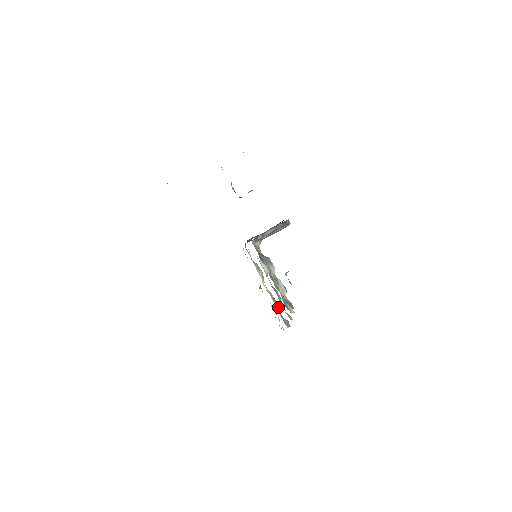
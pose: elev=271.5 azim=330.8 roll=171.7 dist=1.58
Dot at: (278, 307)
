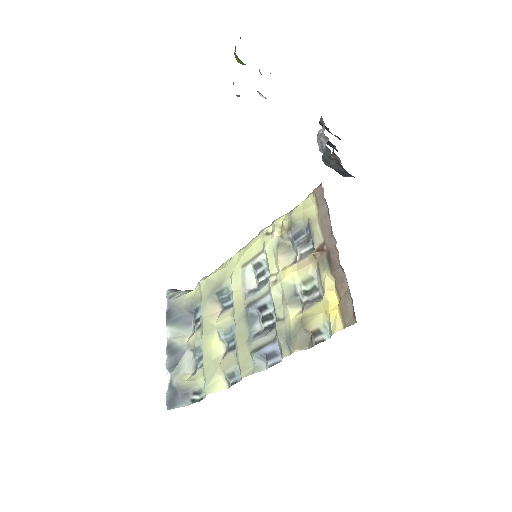
Dot at: (296, 313)
